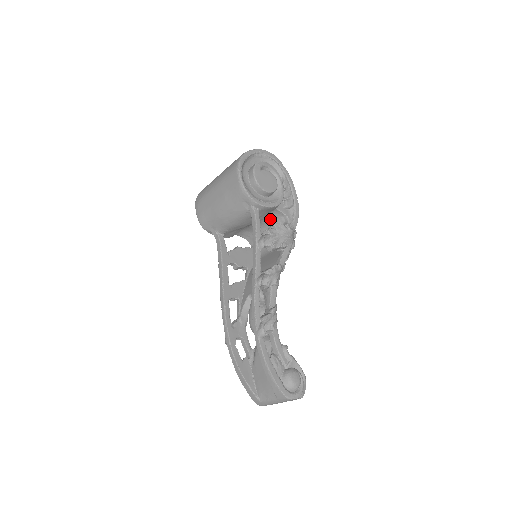
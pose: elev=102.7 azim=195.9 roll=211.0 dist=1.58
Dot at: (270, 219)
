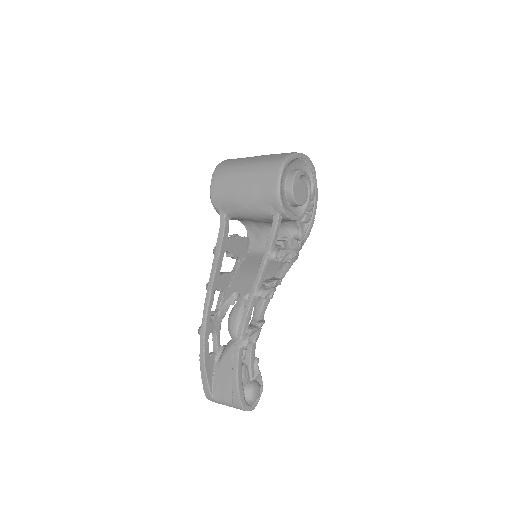
Dot at: (283, 225)
